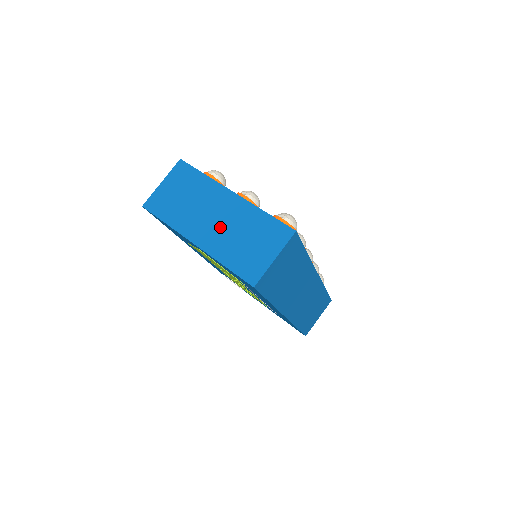
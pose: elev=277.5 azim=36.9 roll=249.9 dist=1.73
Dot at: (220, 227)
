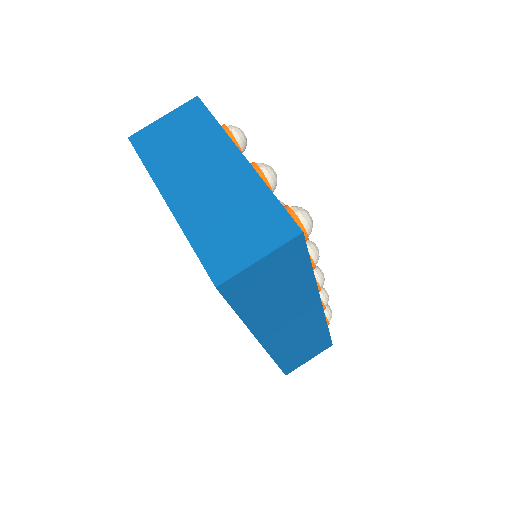
Dot at: (208, 193)
